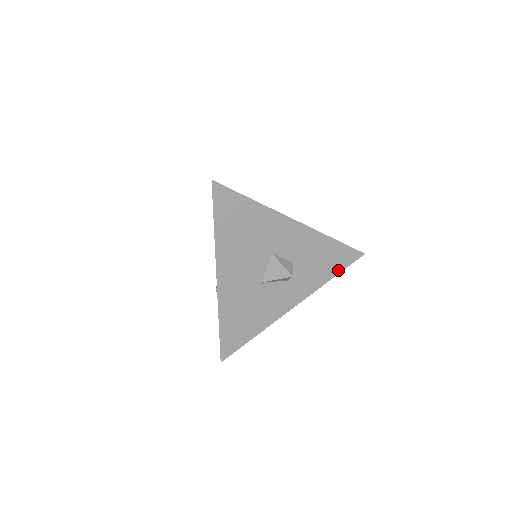
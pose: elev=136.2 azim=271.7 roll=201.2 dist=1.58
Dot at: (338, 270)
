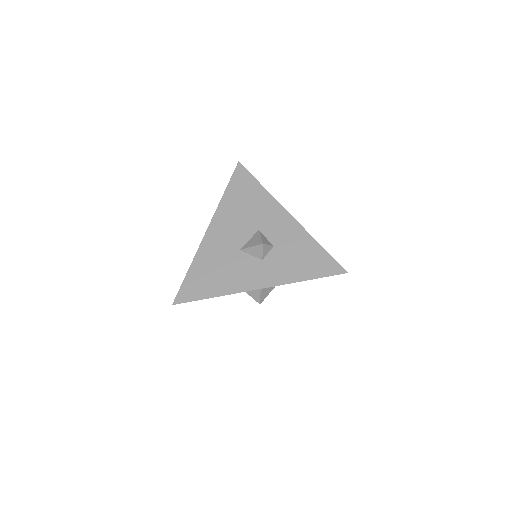
Dot at: (315, 275)
